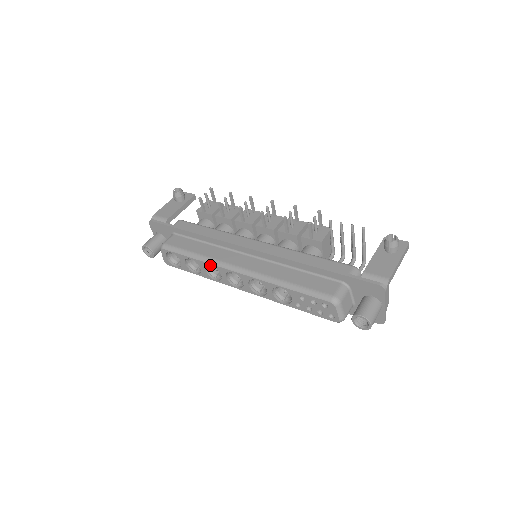
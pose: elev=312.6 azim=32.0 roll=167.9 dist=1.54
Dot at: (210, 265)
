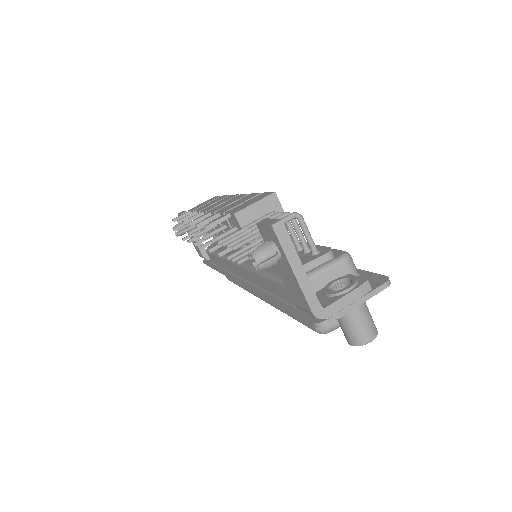
Dot at: occluded
